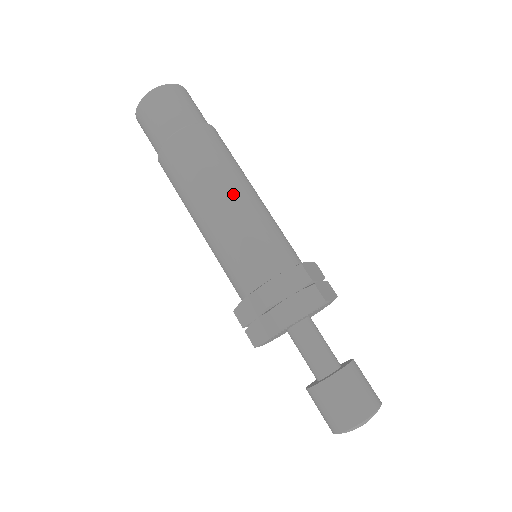
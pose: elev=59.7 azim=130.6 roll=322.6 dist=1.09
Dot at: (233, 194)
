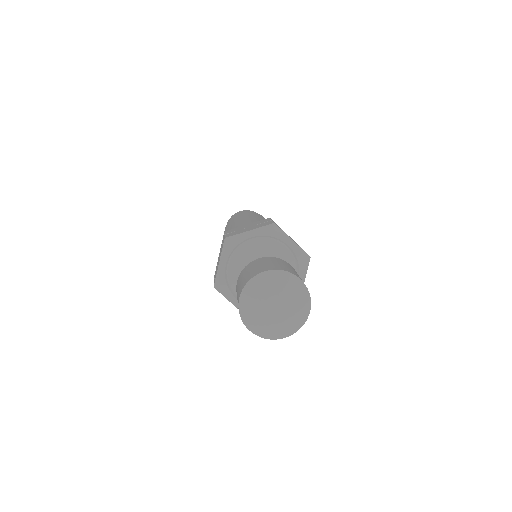
Dot at: (250, 219)
